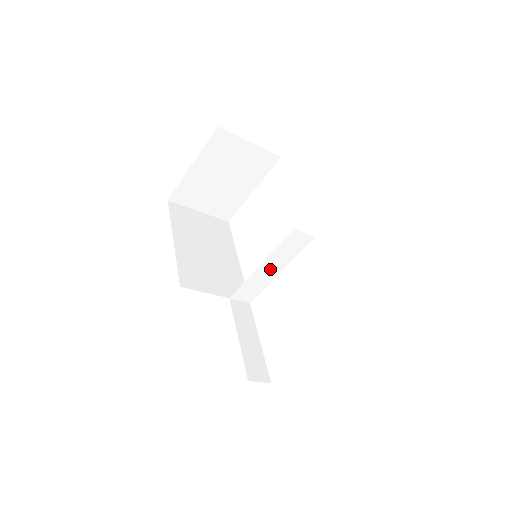
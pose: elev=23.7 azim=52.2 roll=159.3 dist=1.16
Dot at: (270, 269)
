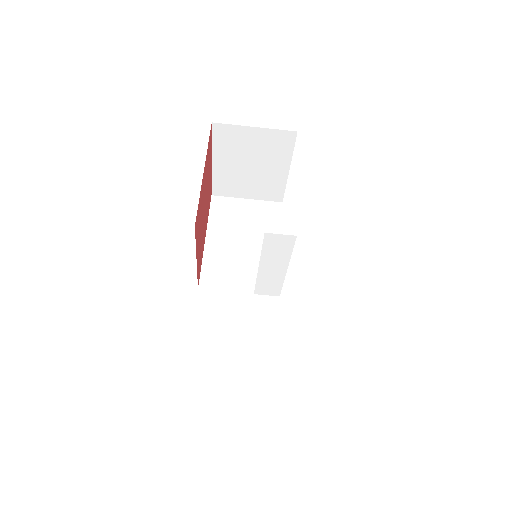
Dot at: (273, 268)
